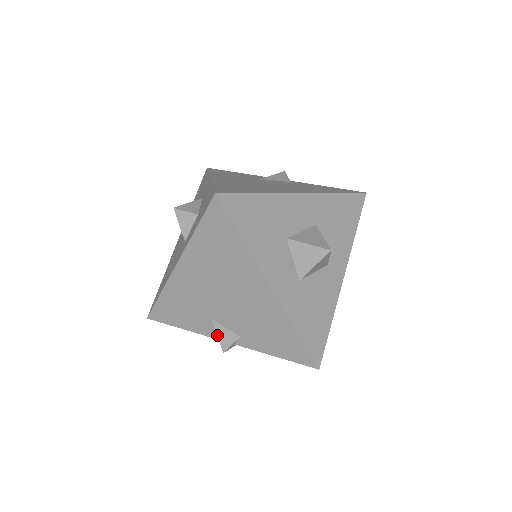
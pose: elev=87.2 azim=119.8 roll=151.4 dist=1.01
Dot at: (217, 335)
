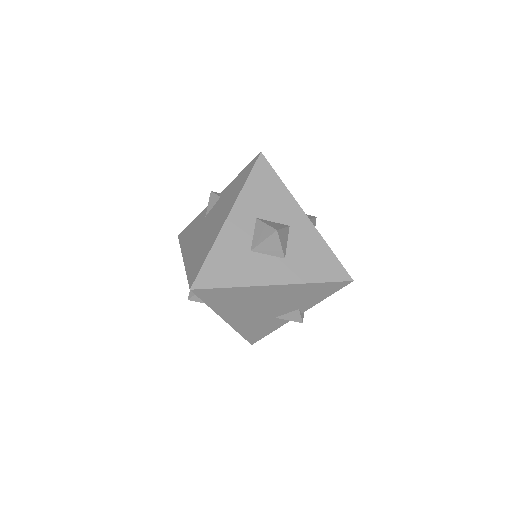
Dot at: occluded
